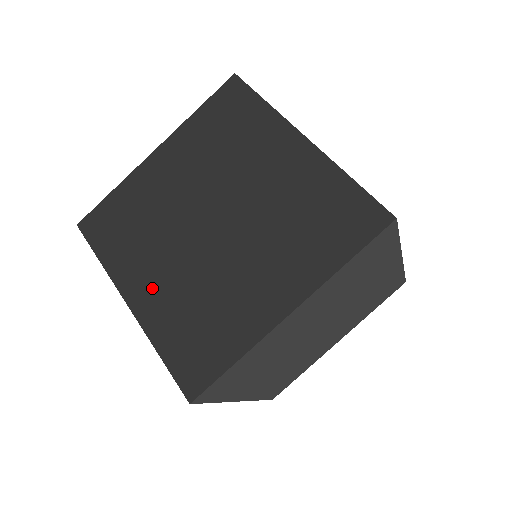
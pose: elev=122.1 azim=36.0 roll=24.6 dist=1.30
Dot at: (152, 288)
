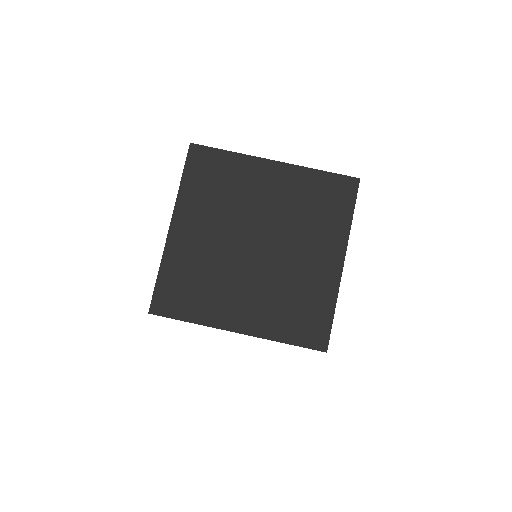
Dot at: (247, 311)
